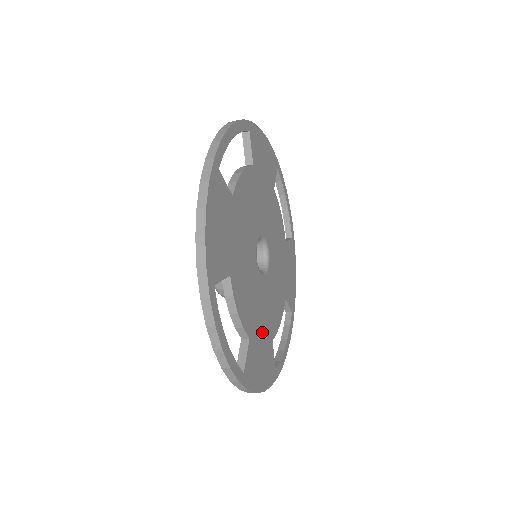
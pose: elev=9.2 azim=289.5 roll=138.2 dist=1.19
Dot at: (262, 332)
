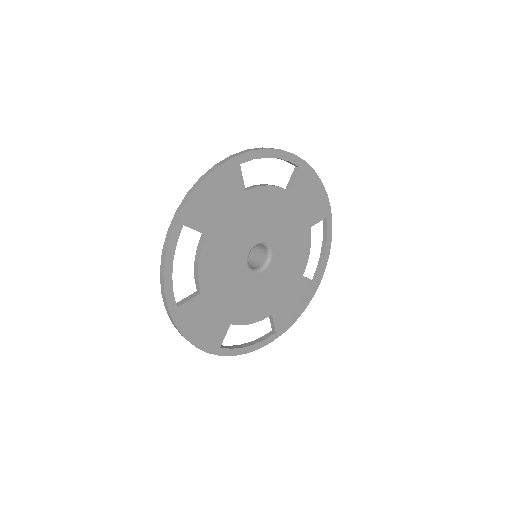
Dot at: (286, 291)
